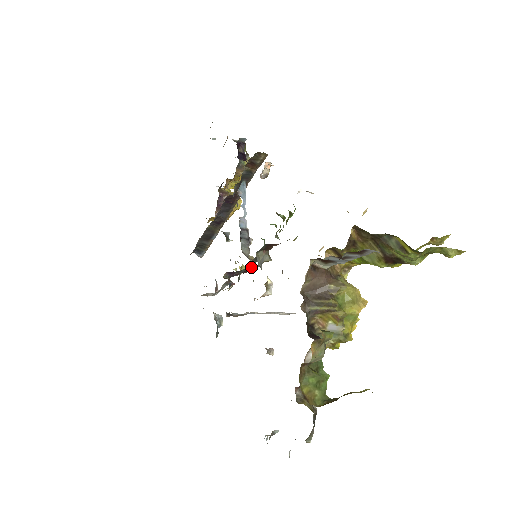
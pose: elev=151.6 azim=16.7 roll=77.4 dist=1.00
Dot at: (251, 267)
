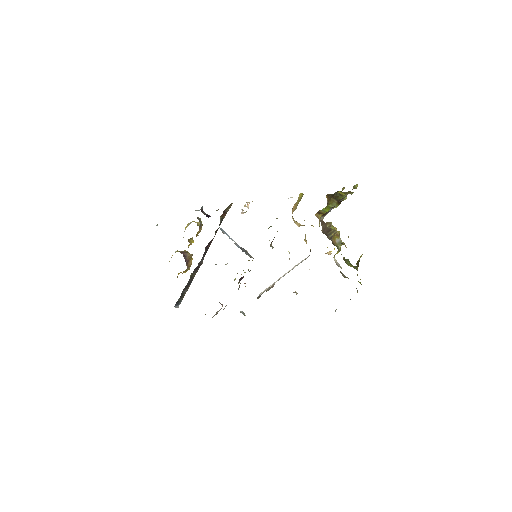
Dot at: occluded
